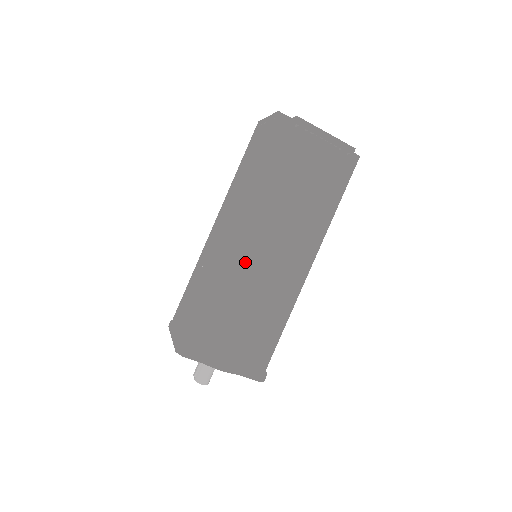
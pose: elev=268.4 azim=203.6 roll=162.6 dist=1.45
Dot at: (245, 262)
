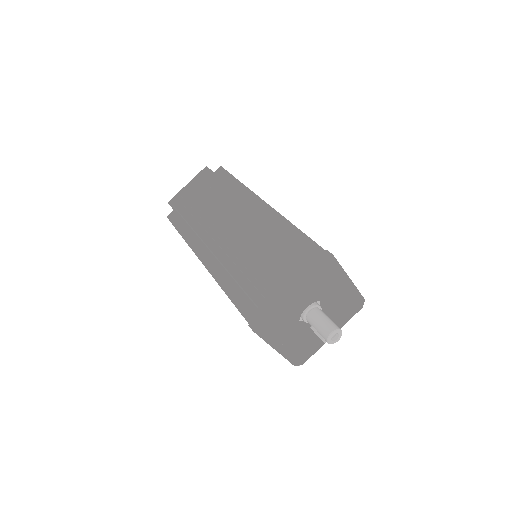
Dot at: (220, 250)
